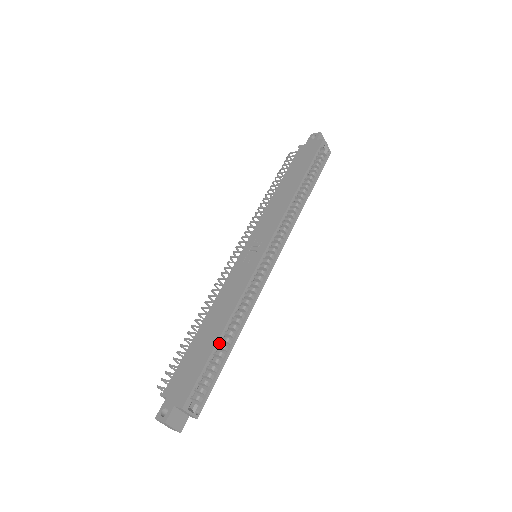
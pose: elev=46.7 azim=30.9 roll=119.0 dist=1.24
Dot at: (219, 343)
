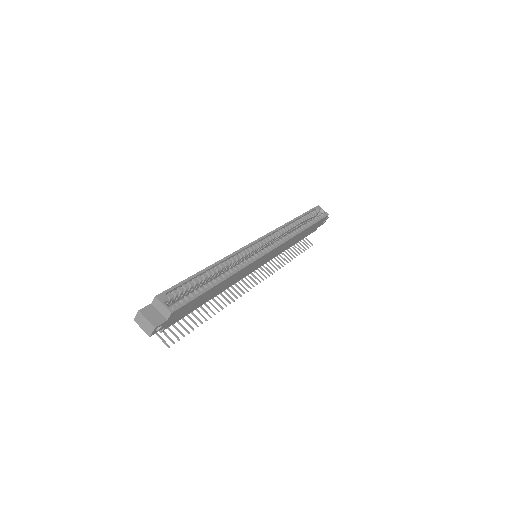
Dot at: (204, 275)
